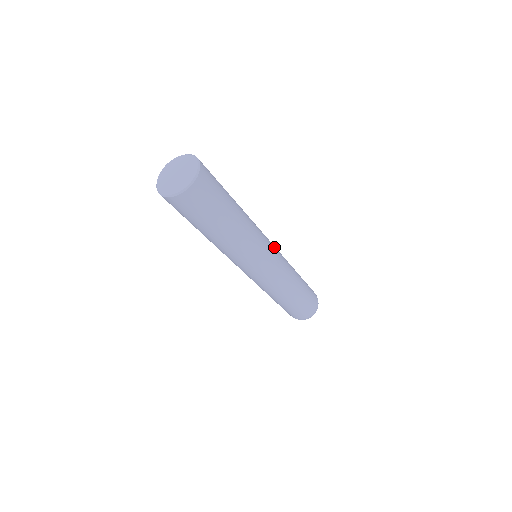
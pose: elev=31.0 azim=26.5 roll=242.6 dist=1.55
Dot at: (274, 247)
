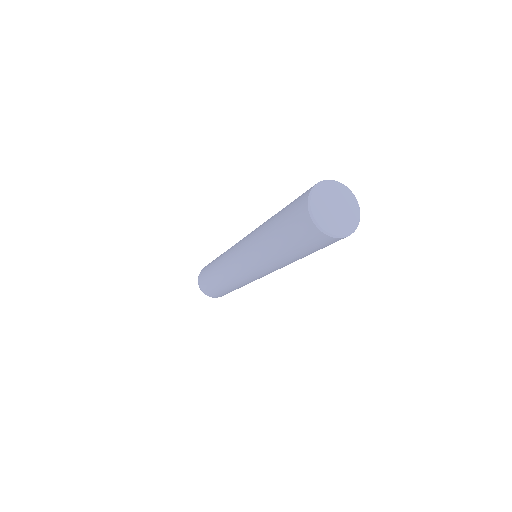
Dot at: occluded
